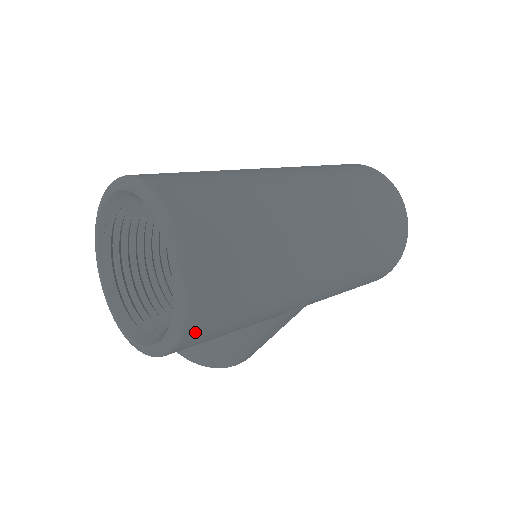
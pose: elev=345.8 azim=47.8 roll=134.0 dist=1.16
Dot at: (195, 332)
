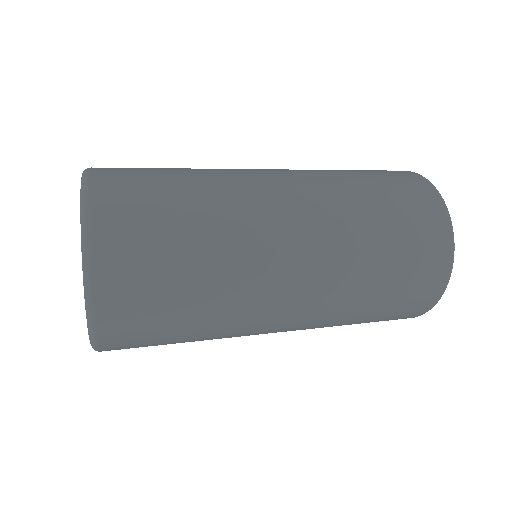
Dot at: (114, 348)
